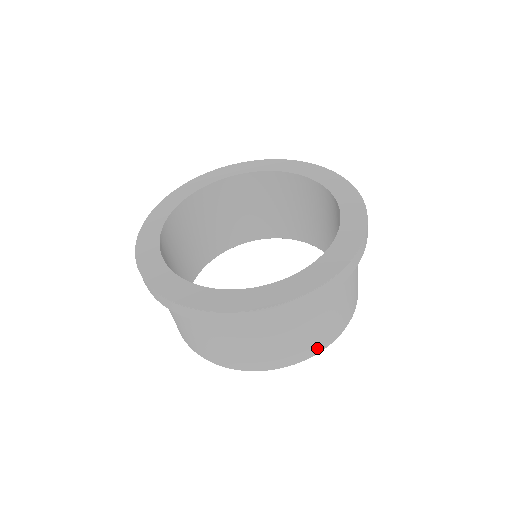
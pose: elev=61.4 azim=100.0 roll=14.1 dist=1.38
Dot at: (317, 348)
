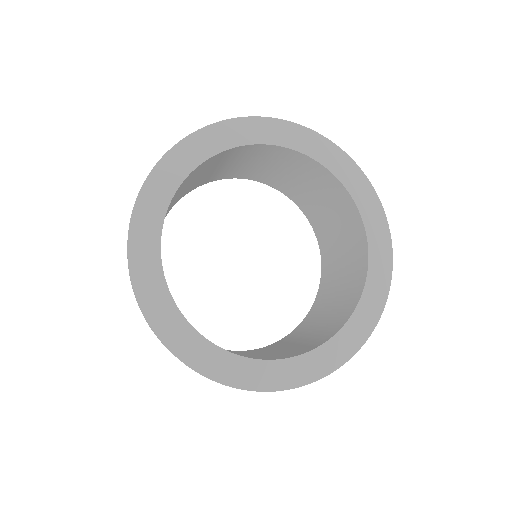
Dot at: occluded
